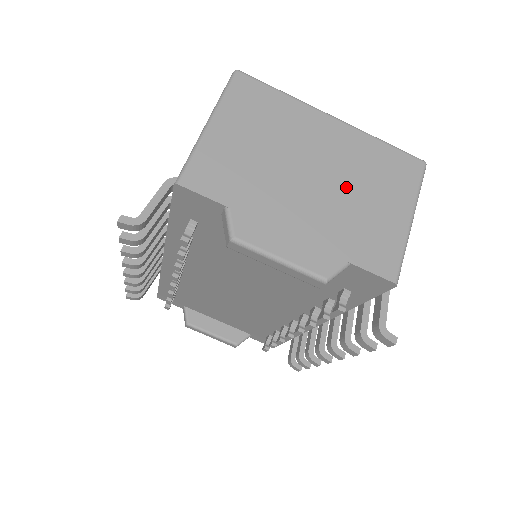
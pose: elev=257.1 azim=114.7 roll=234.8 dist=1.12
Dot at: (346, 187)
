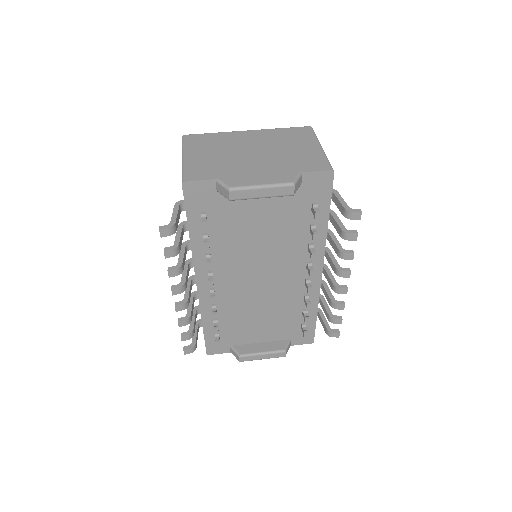
Dot at: (275, 149)
